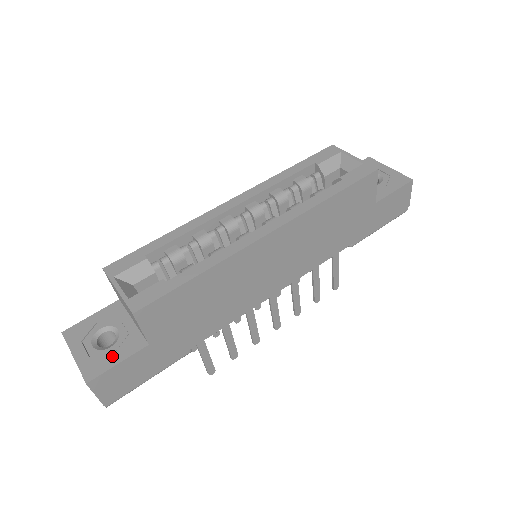
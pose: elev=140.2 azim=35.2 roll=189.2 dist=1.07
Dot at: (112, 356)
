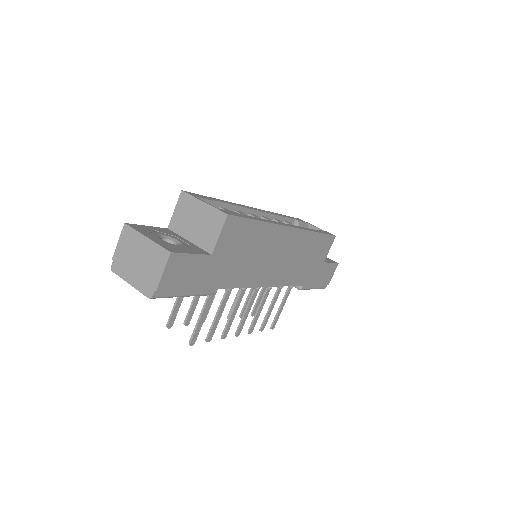
Dot at: (184, 249)
